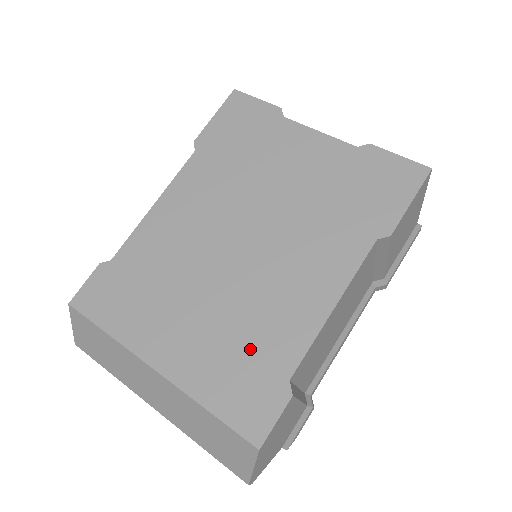
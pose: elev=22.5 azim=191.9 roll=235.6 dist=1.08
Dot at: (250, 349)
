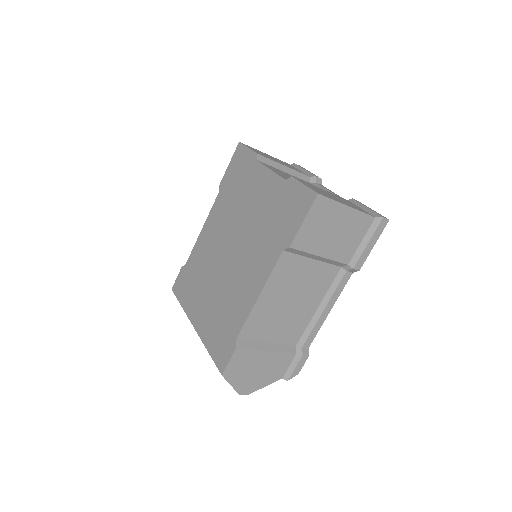
Dot at: (225, 319)
